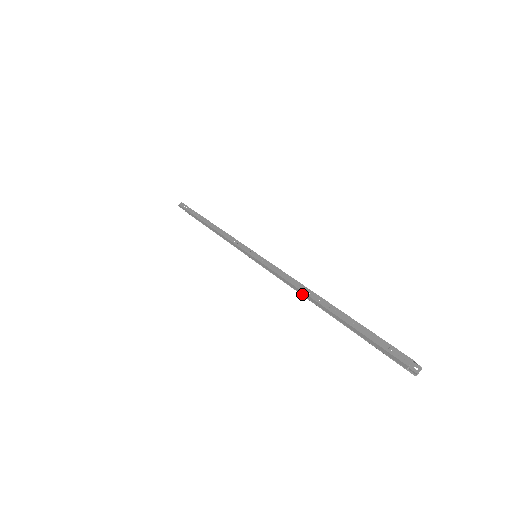
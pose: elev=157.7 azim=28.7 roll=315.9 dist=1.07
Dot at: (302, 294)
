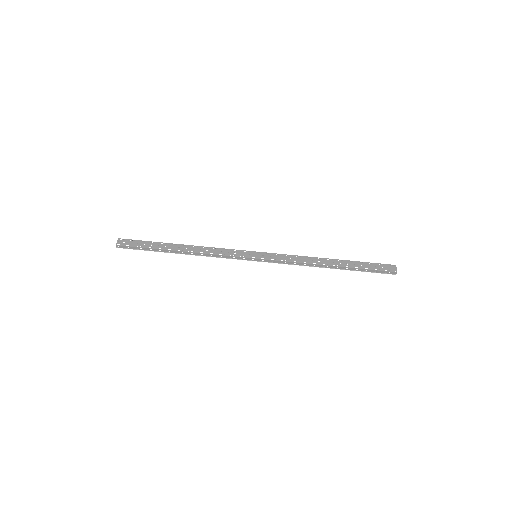
Dot at: occluded
